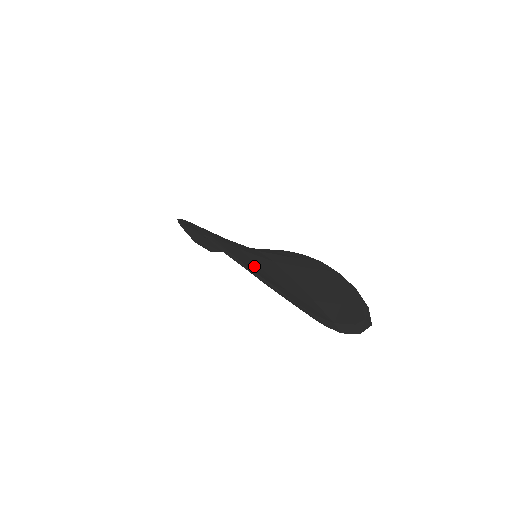
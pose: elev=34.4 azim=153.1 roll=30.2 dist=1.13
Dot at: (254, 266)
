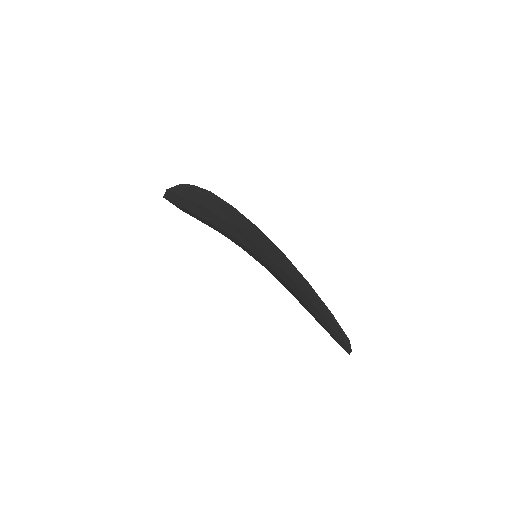
Dot at: occluded
